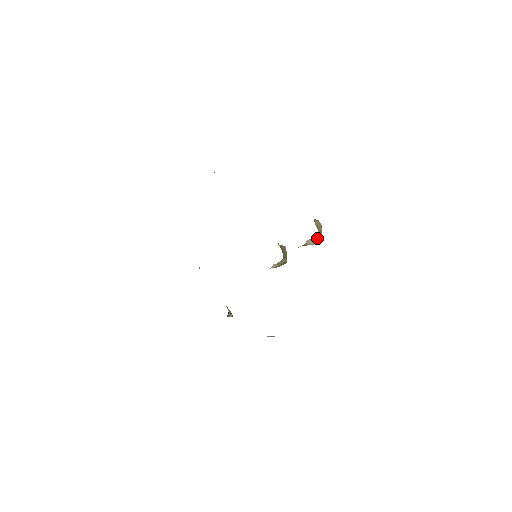
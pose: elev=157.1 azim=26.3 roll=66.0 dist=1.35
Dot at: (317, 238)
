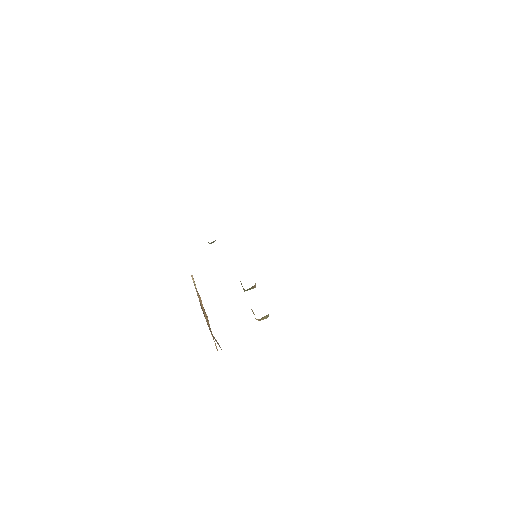
Dot at: (255, 318)
